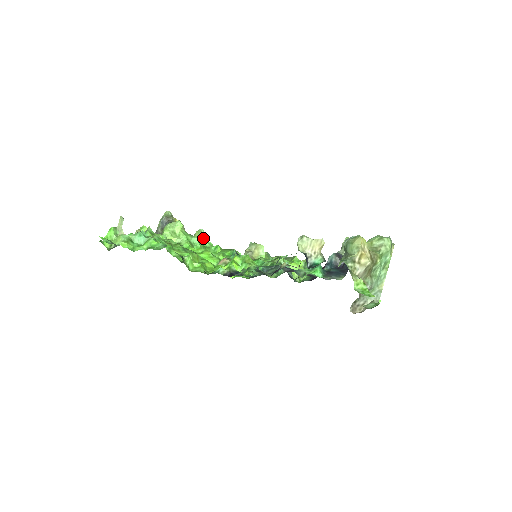
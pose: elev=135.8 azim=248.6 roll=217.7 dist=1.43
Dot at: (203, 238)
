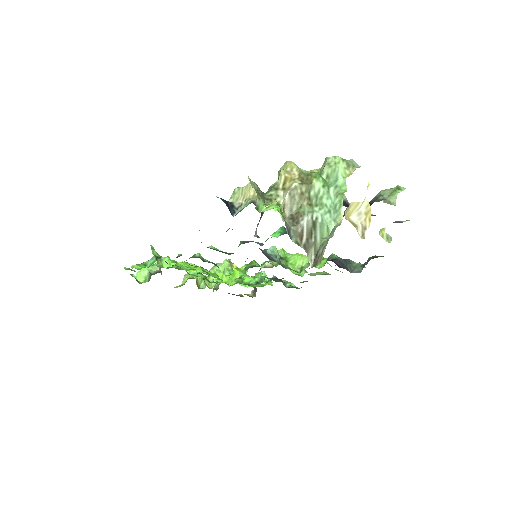
Dot at: occluded
